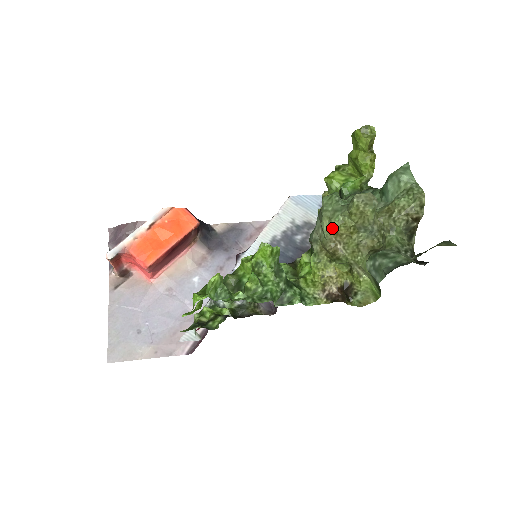
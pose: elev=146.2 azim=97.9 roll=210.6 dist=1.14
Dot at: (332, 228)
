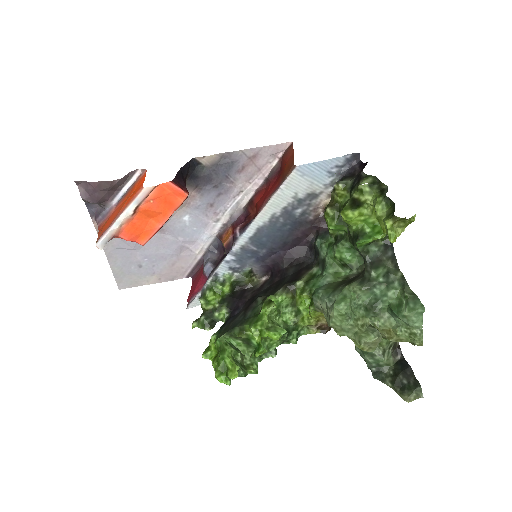
Dot at: (336, 331)
